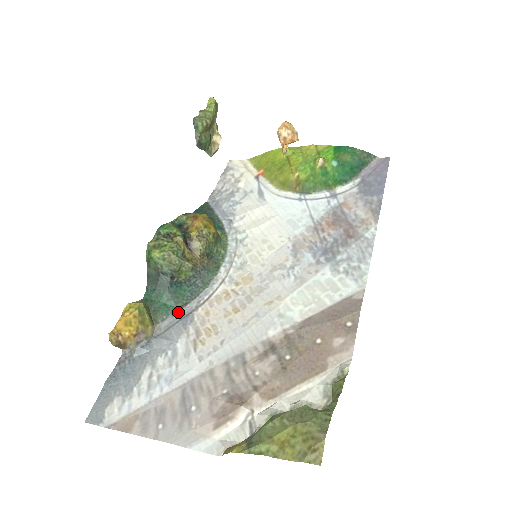
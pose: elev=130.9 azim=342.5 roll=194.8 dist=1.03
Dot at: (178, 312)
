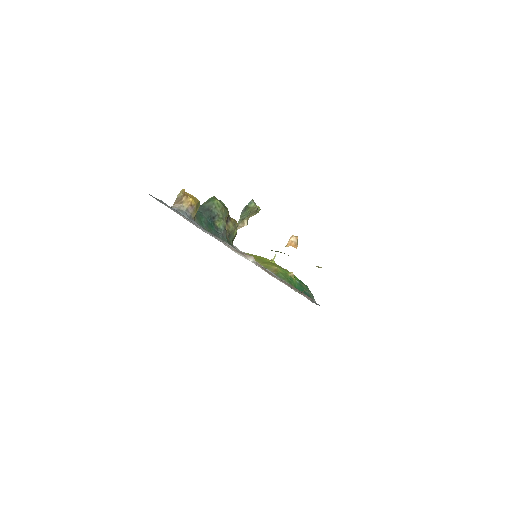
Dot at: occluded
